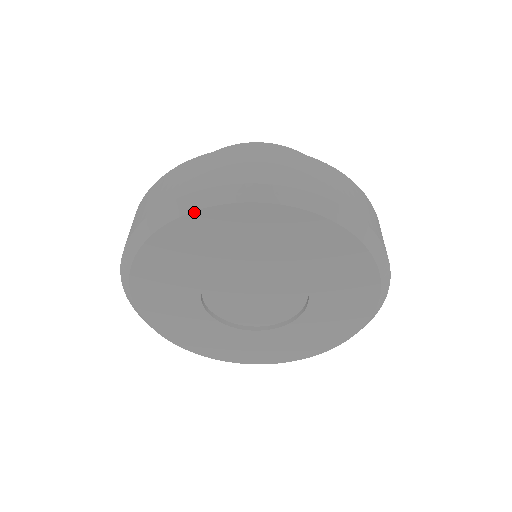
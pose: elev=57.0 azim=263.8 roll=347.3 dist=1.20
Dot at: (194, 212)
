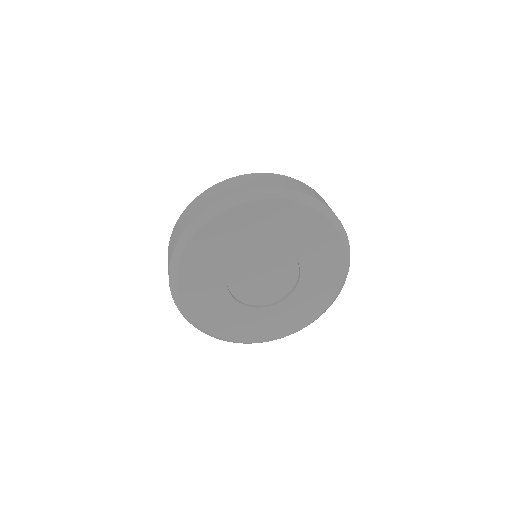
Dot at: (178, 273)
